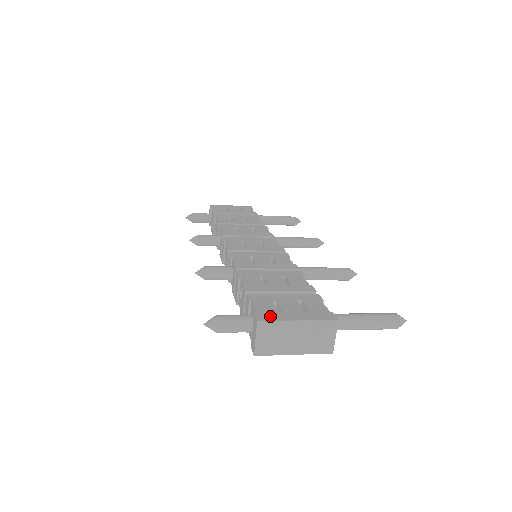
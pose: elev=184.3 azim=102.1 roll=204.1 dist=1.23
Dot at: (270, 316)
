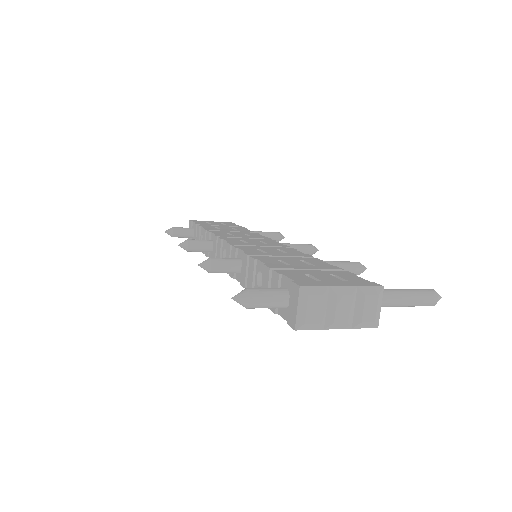
Dot at: (311, 283)
